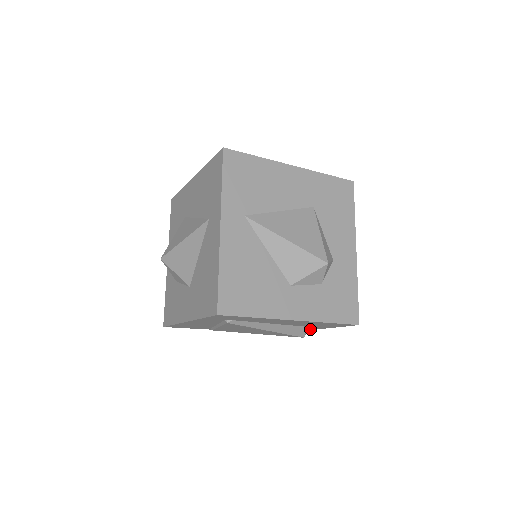
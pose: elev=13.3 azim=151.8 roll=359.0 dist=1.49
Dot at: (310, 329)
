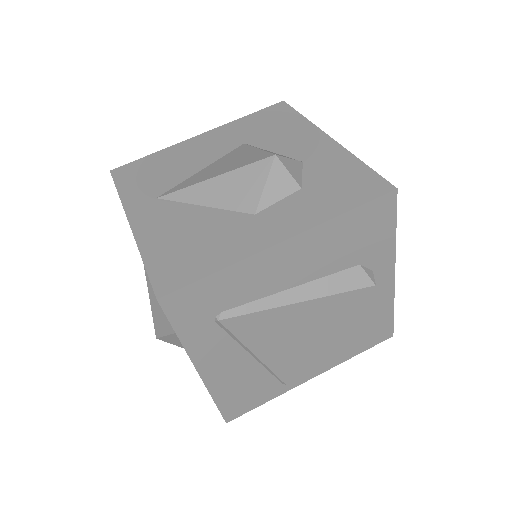
Dot at: (388, 278)
